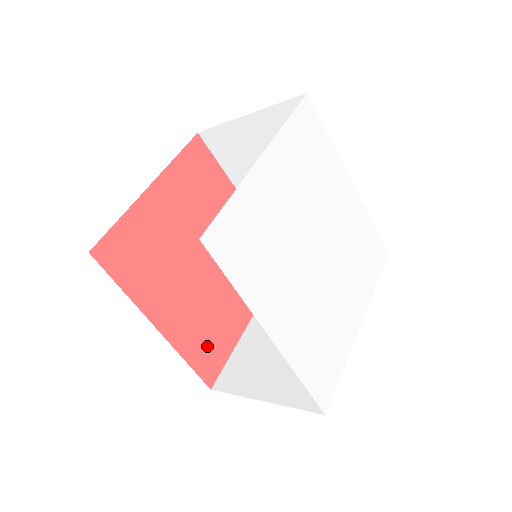
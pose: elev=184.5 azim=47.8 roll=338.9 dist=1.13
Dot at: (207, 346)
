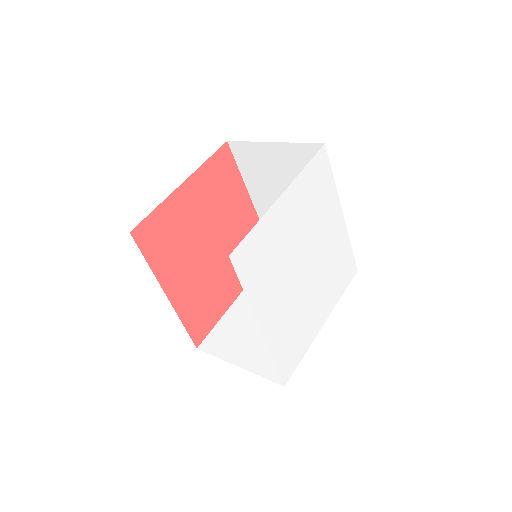
Dot at: (201, 315)
